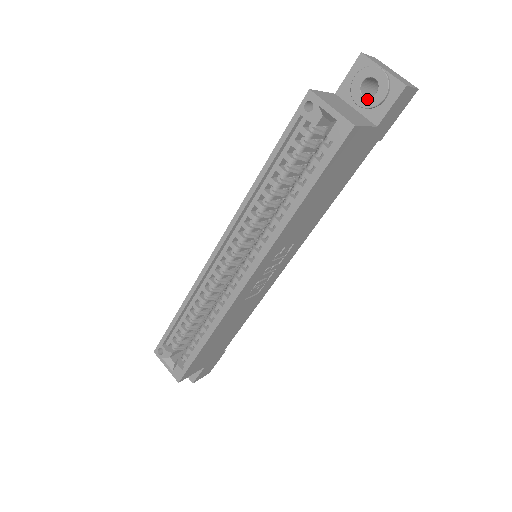
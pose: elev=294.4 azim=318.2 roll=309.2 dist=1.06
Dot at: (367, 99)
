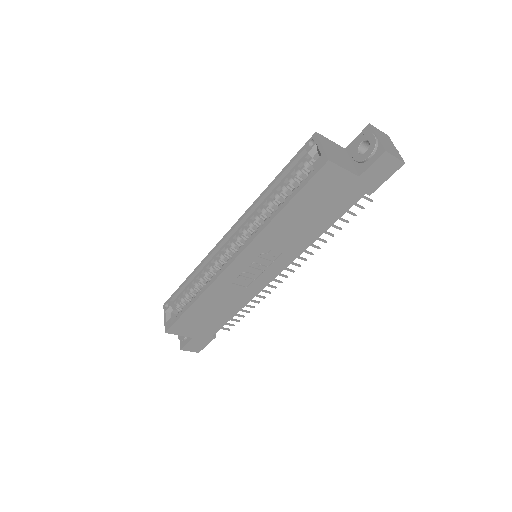
Dot at: (359, 155)
